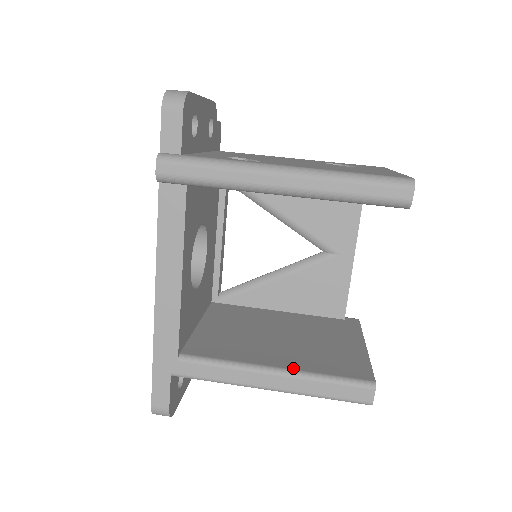
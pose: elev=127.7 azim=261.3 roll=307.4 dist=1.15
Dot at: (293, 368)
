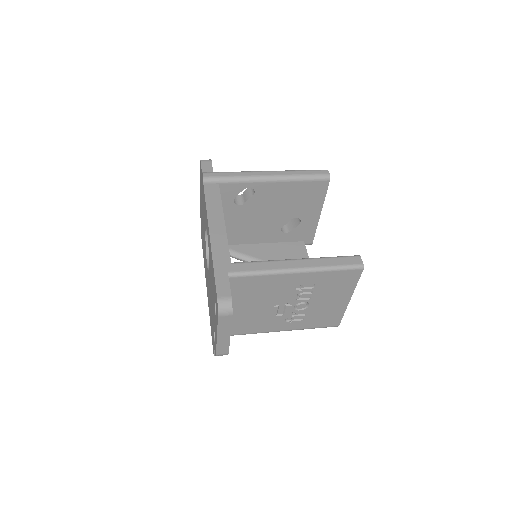
Dot at: occluded
